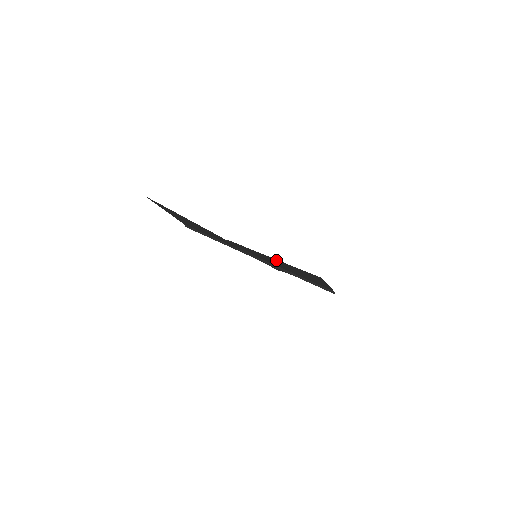
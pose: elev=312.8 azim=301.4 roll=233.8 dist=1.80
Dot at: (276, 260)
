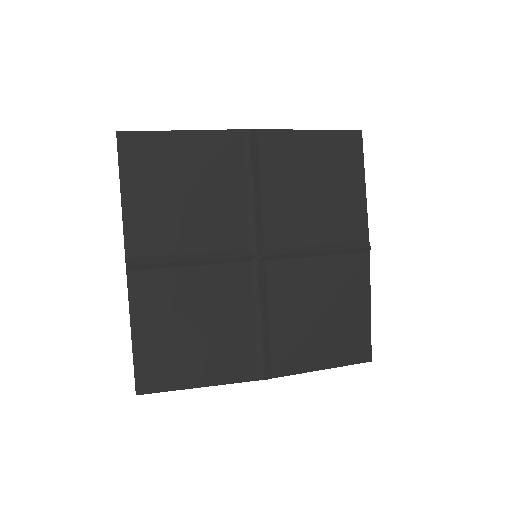
Dot at: (313, 139)
